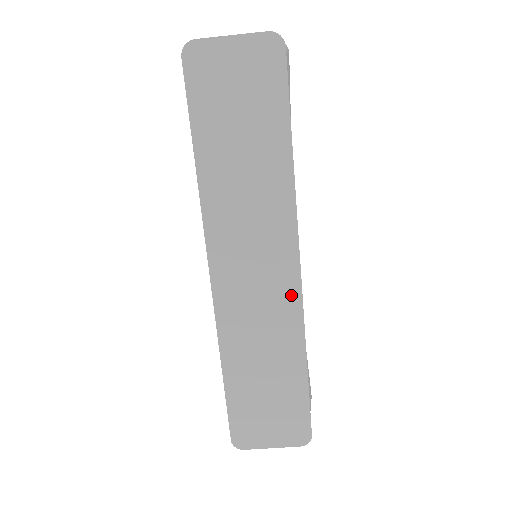
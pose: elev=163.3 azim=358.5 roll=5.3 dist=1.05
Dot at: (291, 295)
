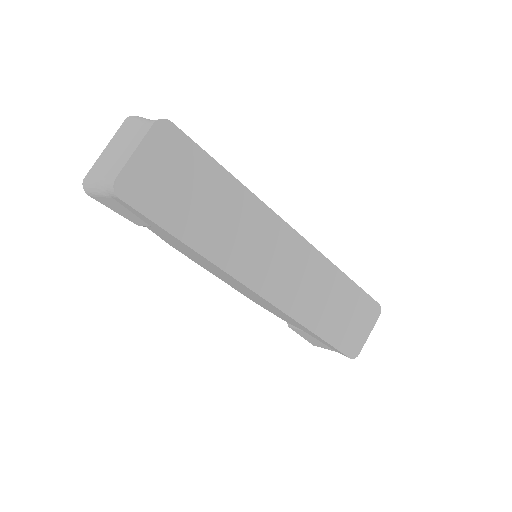
Dot at: (306, 252)
